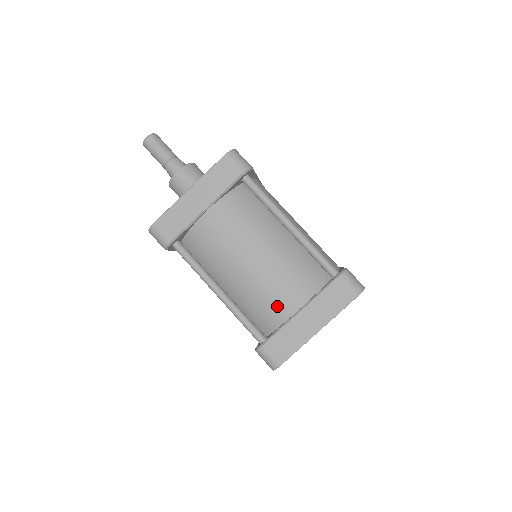
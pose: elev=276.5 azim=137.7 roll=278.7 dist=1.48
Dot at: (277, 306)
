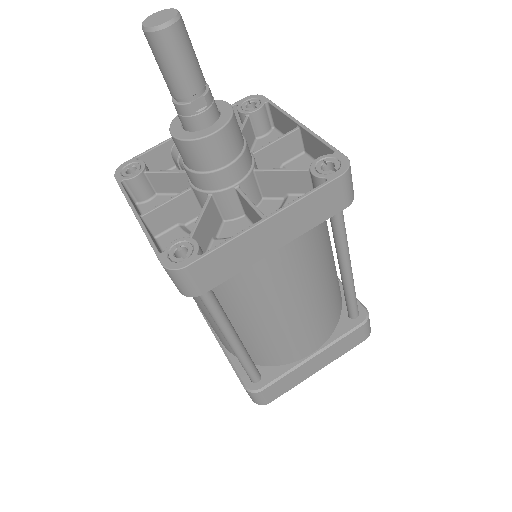
Dot at: occluded
